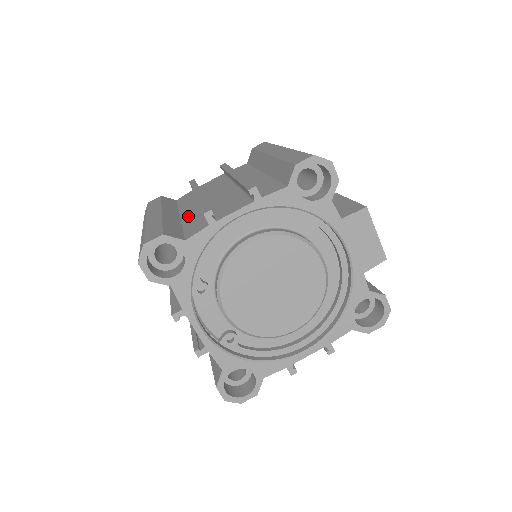
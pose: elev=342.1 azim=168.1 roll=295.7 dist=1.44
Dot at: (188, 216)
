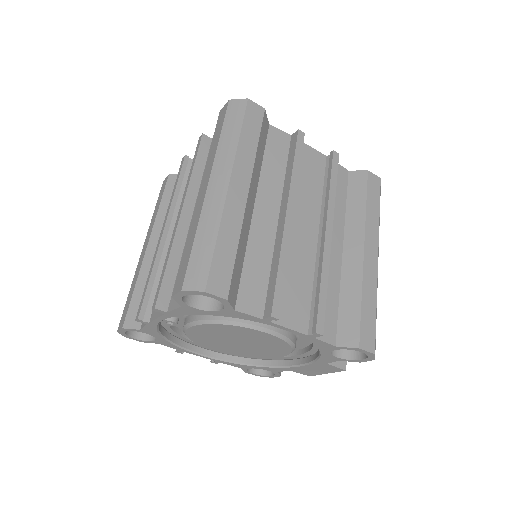
Dot at: (259, 232)
